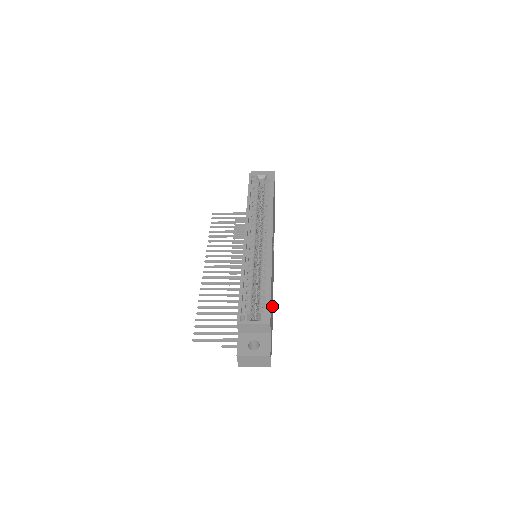
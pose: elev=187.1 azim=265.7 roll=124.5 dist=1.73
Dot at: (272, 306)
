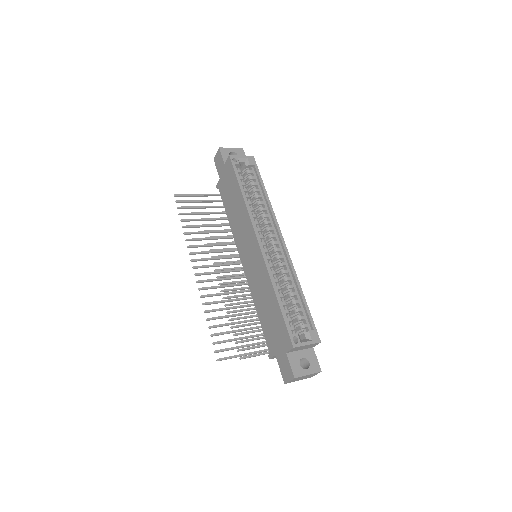
Dot at: occluded
